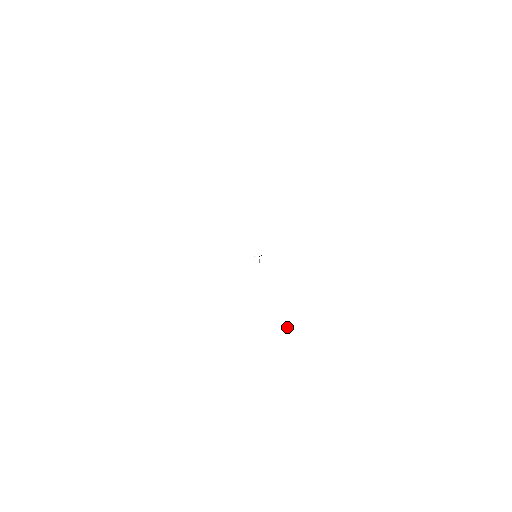
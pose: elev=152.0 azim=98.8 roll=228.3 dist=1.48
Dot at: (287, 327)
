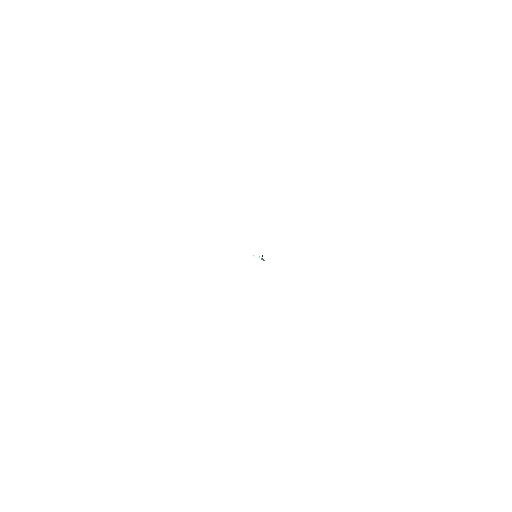
Dot at: (318, 399)
